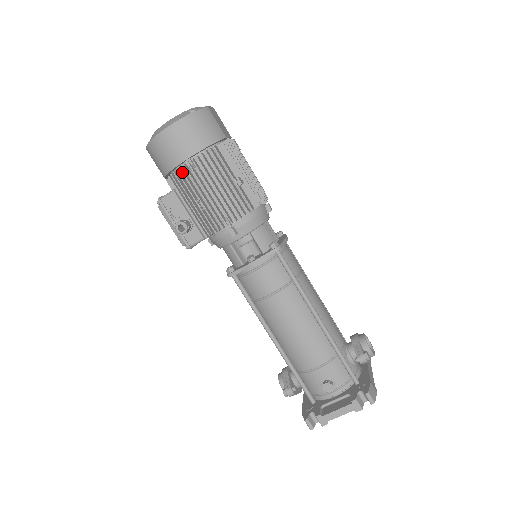
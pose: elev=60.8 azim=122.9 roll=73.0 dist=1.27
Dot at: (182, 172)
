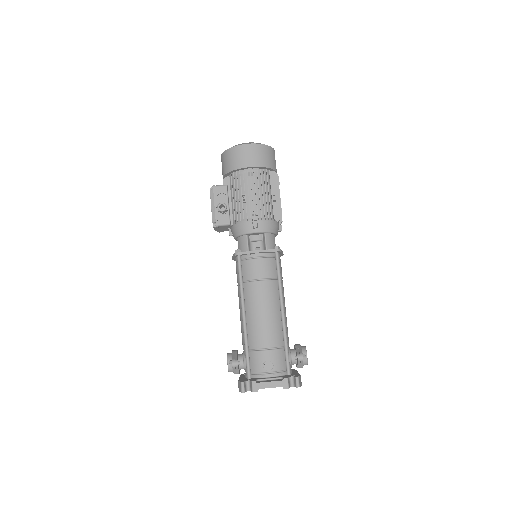
Dot at: (243, 173)
